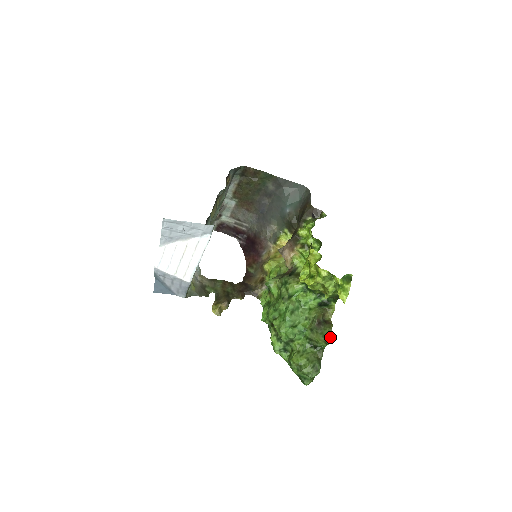
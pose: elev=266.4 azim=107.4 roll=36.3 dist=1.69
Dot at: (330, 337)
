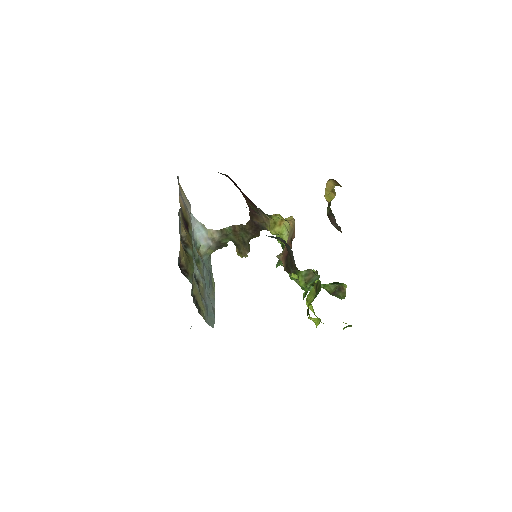
Dot at: occluded
